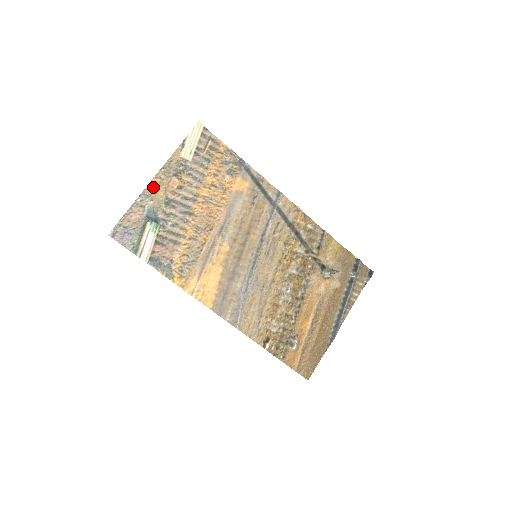
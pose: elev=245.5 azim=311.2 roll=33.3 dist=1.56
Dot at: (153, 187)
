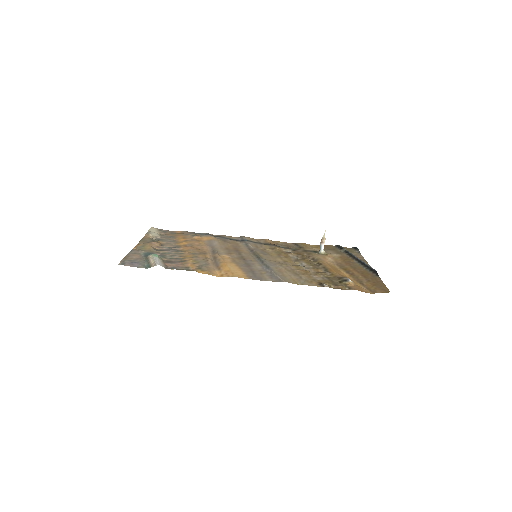
Dot at: (139, 247)
